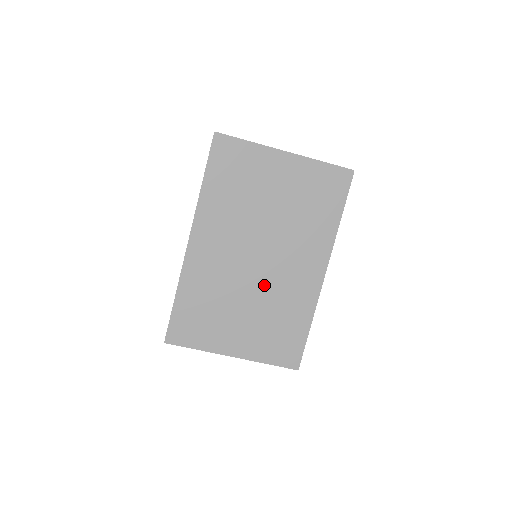
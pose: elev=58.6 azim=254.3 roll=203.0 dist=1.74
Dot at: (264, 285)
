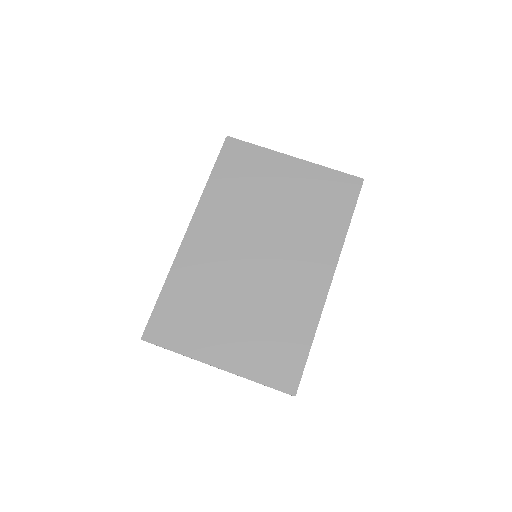
Dot at: (261, 286)
